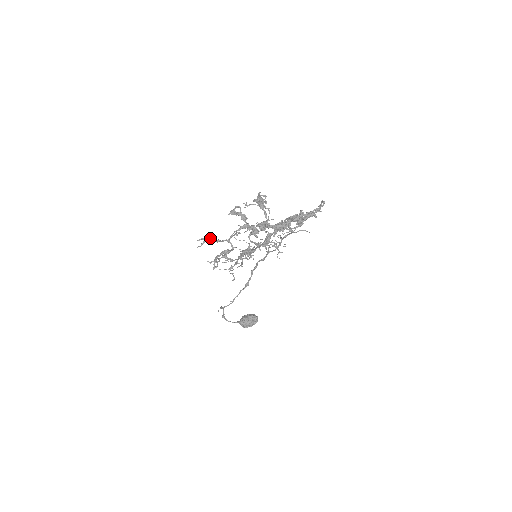
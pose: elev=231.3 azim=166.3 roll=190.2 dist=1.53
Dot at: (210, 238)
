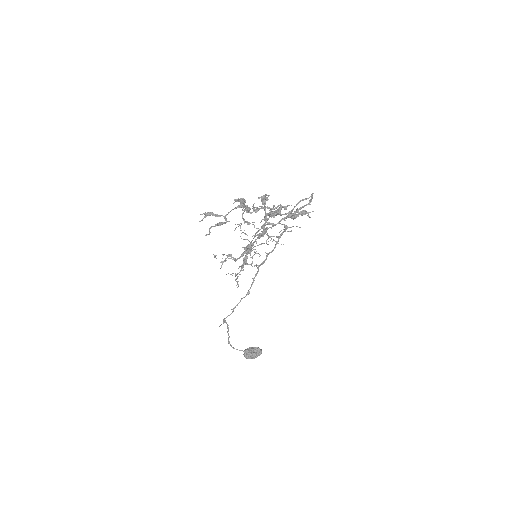
Dot at: (210, 212)
